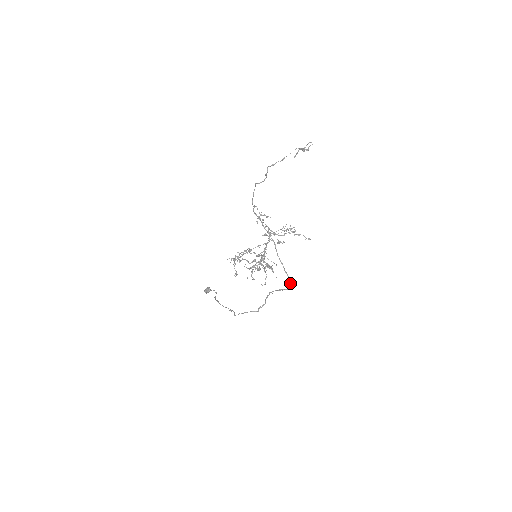
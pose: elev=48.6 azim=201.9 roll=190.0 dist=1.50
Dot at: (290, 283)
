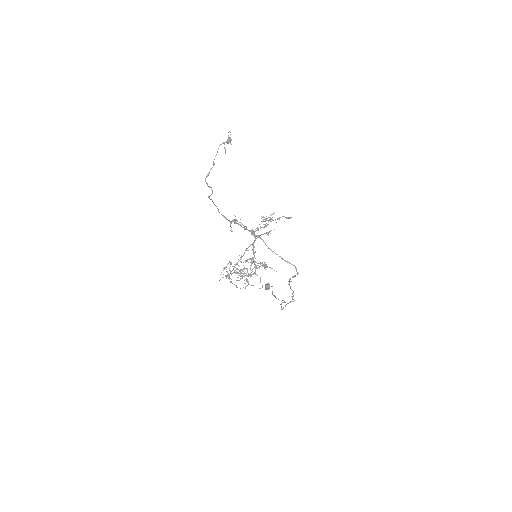
Dot at: occluded
